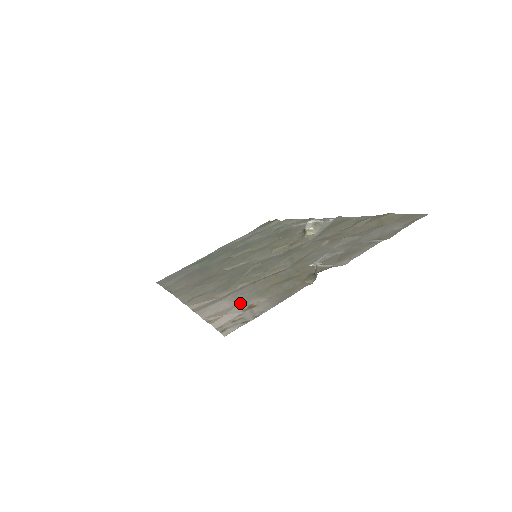
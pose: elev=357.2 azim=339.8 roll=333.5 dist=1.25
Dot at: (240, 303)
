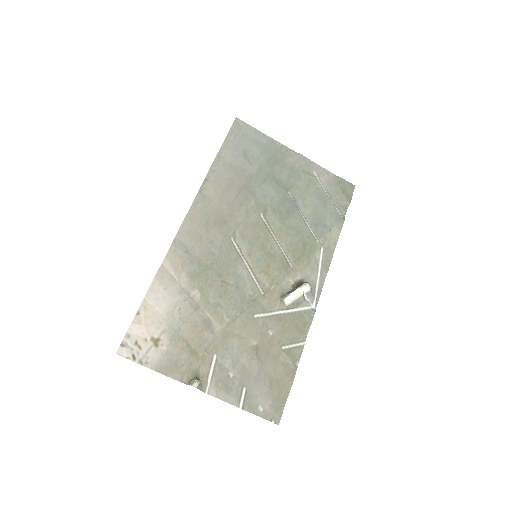
Dot at: (163, 324)
